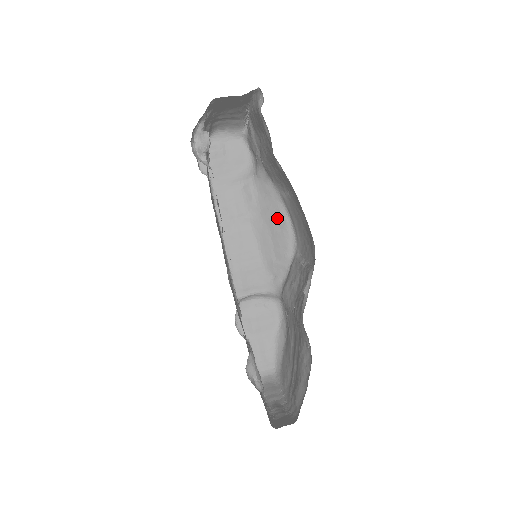
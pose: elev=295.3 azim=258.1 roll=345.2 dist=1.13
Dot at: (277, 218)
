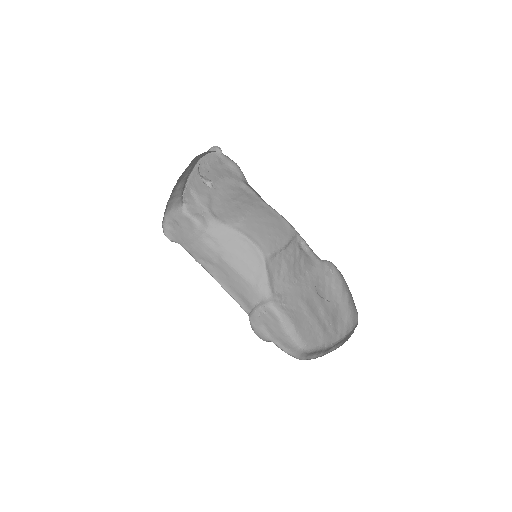
Dot at: (240, 244)
